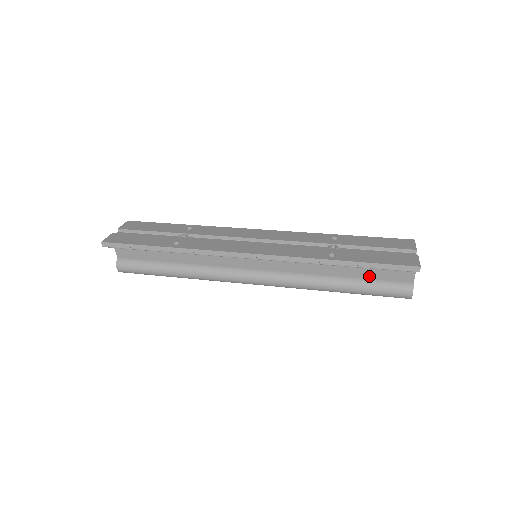
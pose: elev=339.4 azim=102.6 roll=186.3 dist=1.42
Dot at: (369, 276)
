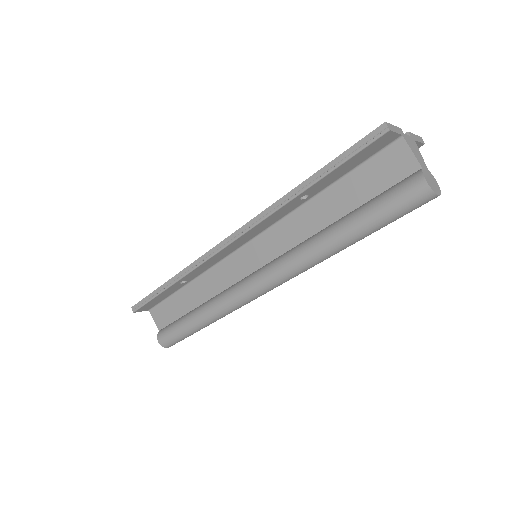
Dot at: (365, 197)
